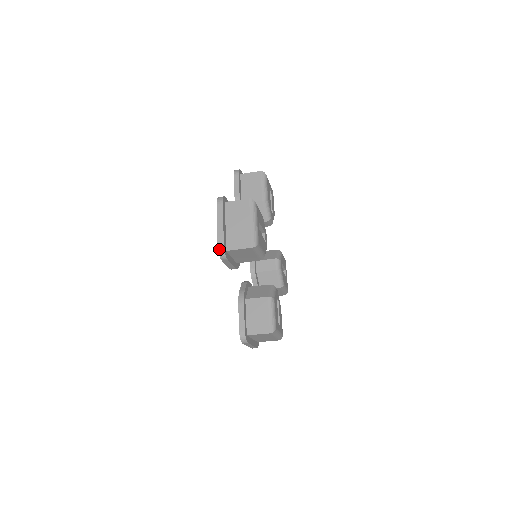
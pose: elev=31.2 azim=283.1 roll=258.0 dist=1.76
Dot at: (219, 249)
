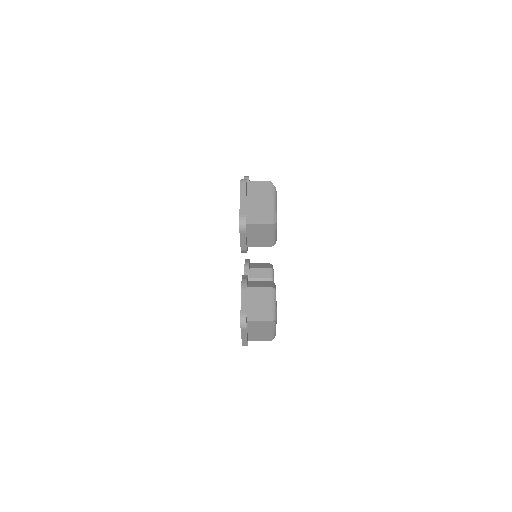
Dot at: (240, 219)
